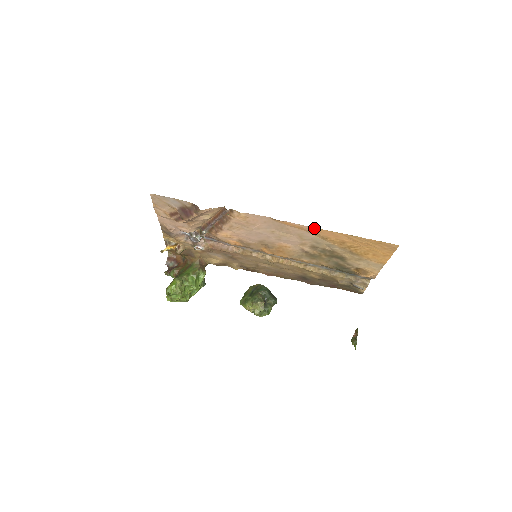
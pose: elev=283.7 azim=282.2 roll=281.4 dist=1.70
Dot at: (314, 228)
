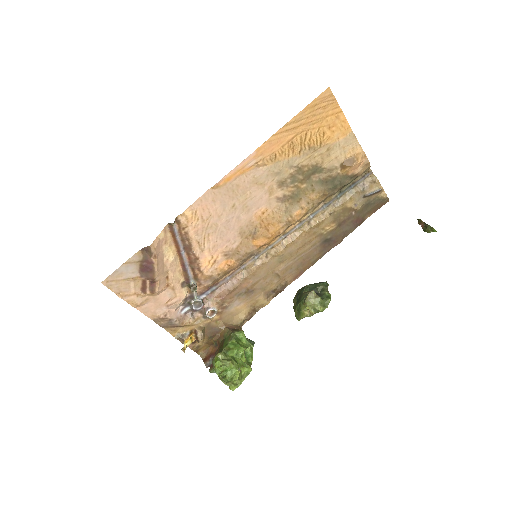
Dot at: (251, 155)
